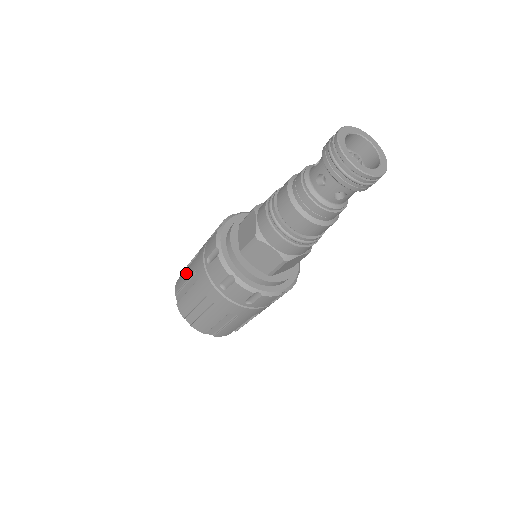
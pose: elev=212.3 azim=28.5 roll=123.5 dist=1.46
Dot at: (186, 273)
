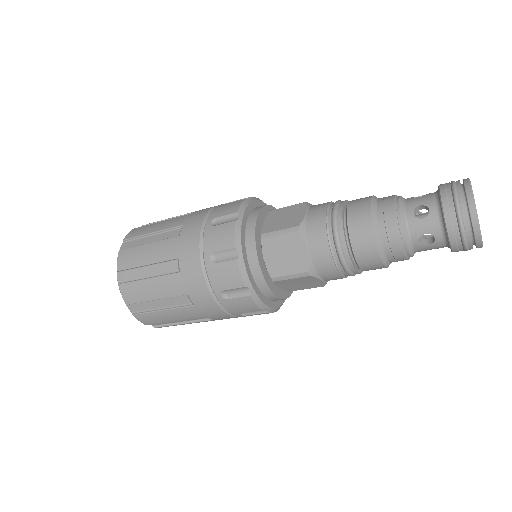
Dot at: (160, 224)
